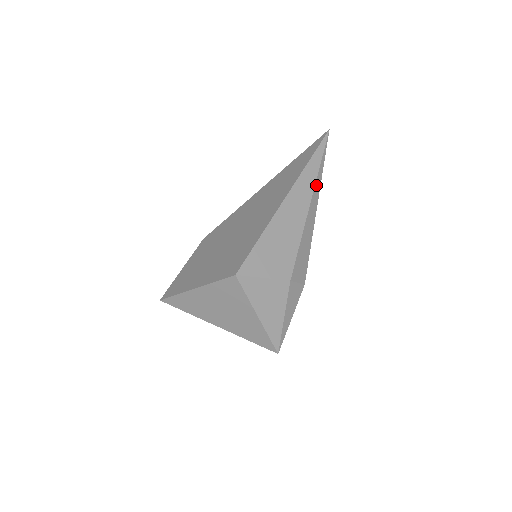
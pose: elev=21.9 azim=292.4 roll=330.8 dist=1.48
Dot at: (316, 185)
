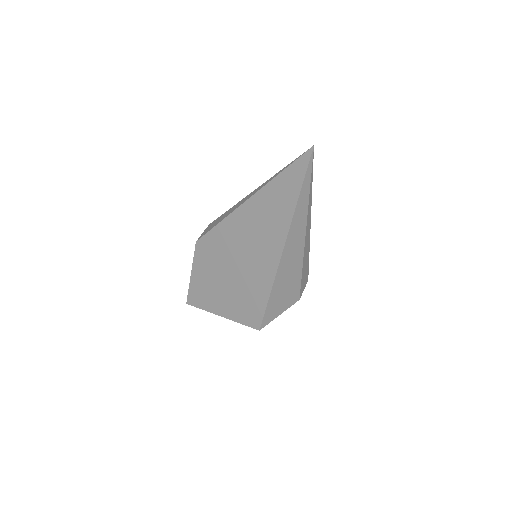
Dot at: (308, 216)
